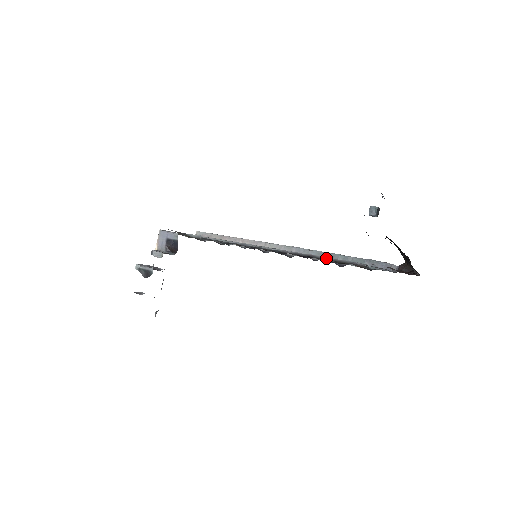
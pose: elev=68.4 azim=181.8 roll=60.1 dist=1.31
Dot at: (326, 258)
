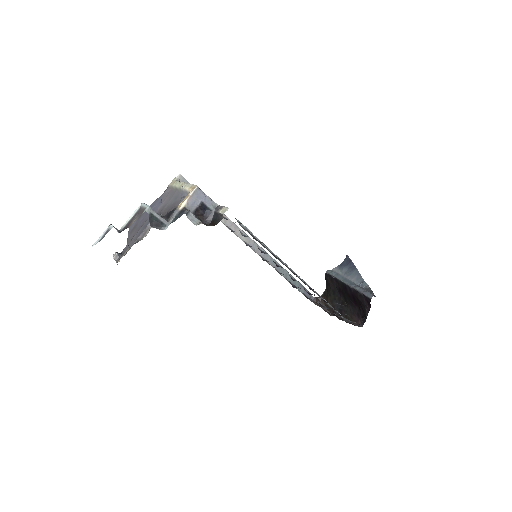
Dot at: occluded
